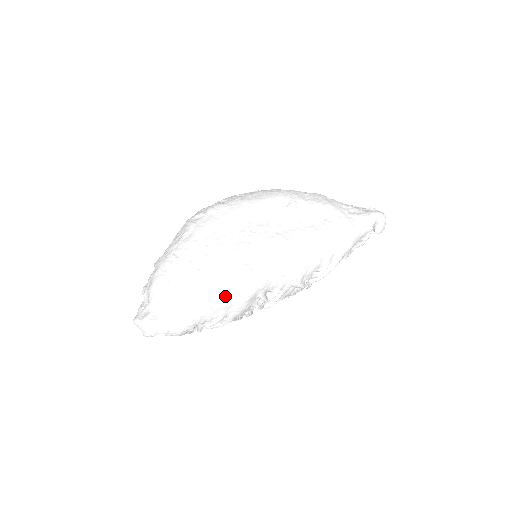
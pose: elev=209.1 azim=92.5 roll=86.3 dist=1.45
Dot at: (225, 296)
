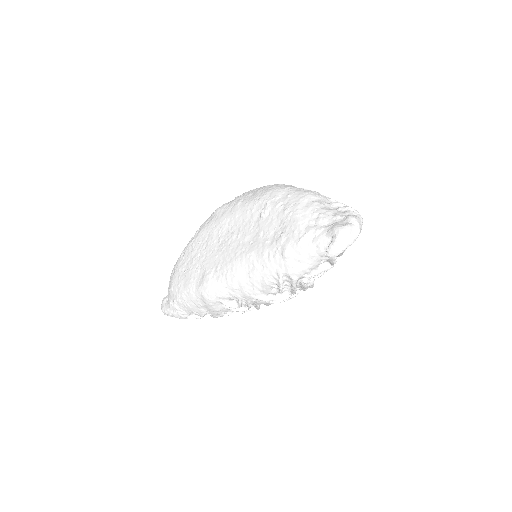
Dot at: (194, 298)
